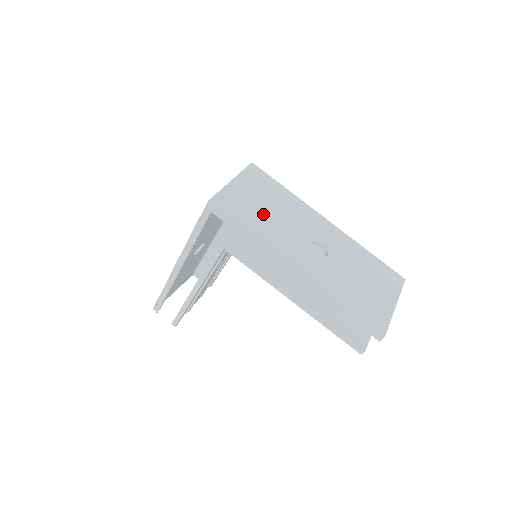
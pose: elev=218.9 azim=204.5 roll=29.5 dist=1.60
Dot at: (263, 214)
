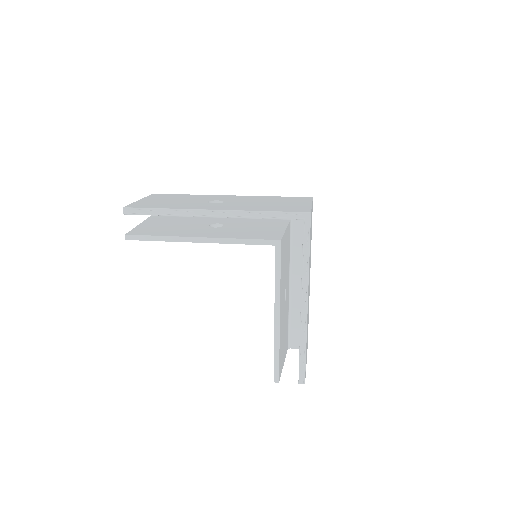
Dot at: occluded
